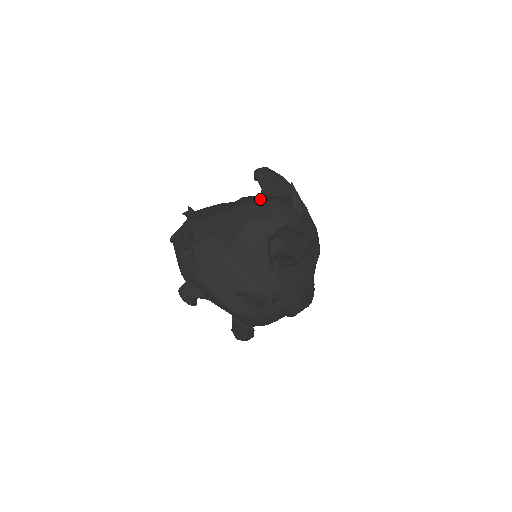
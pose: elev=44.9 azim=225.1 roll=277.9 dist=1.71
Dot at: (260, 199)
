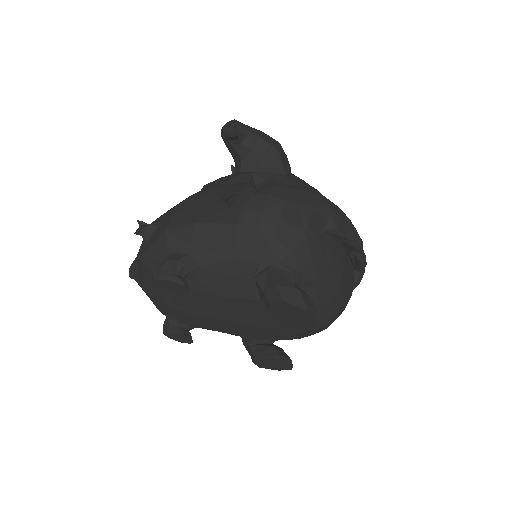
Dot at: occluded
